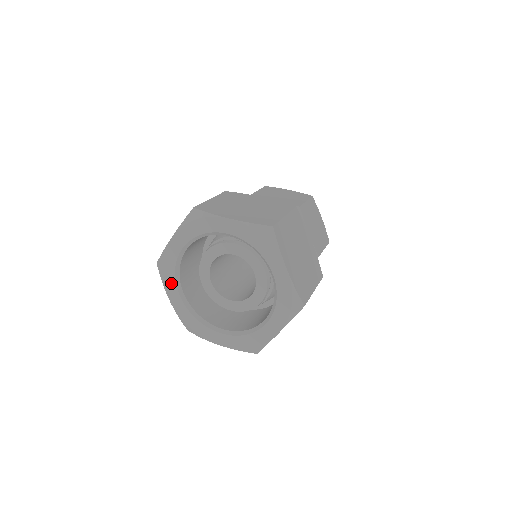
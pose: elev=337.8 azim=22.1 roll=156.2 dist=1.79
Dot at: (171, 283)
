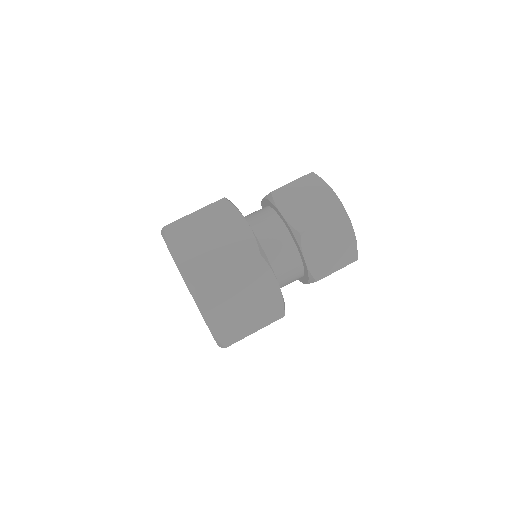
Dot at: occluded
